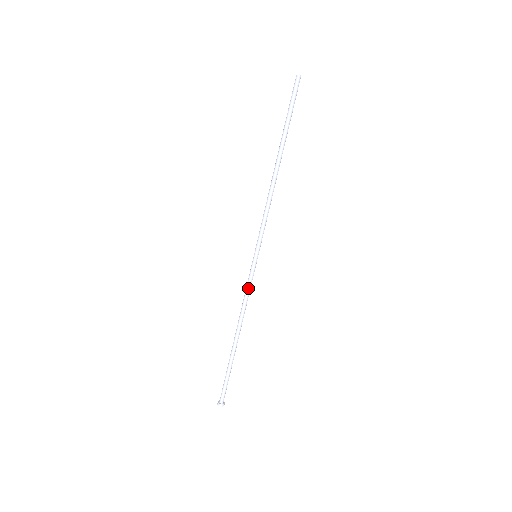
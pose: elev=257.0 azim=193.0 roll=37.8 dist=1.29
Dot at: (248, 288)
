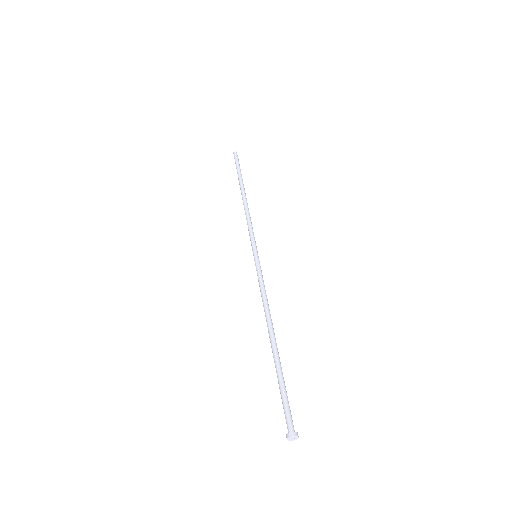
Dot at: (259, 283)
